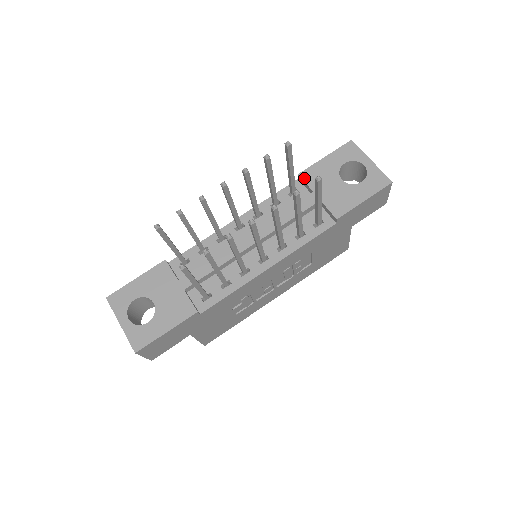
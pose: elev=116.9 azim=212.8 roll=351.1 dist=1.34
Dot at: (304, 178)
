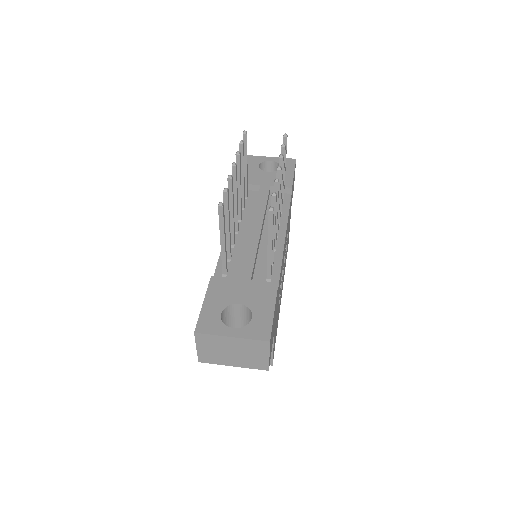
Dot at: occluded
